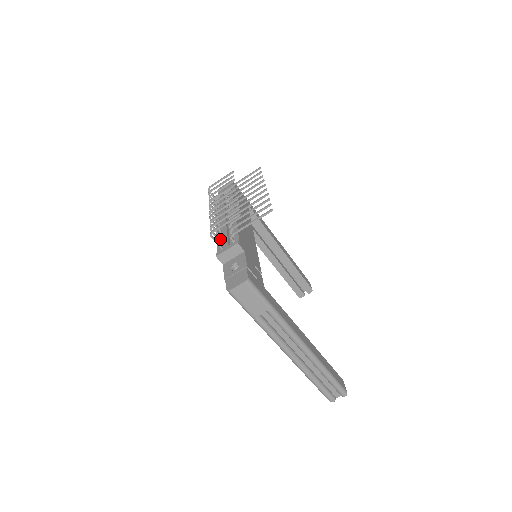
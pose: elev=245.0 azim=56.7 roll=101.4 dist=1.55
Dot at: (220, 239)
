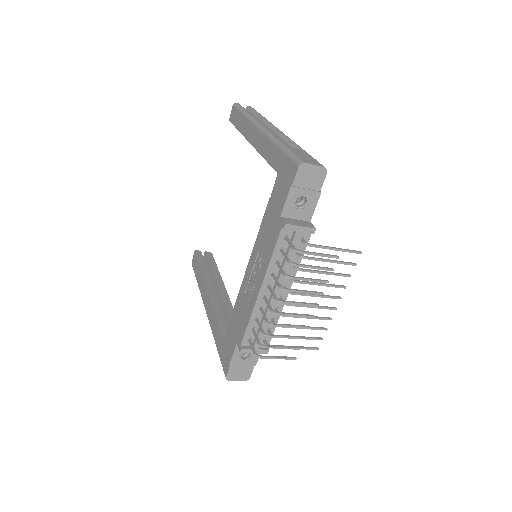
Dot at: (254, 322)
